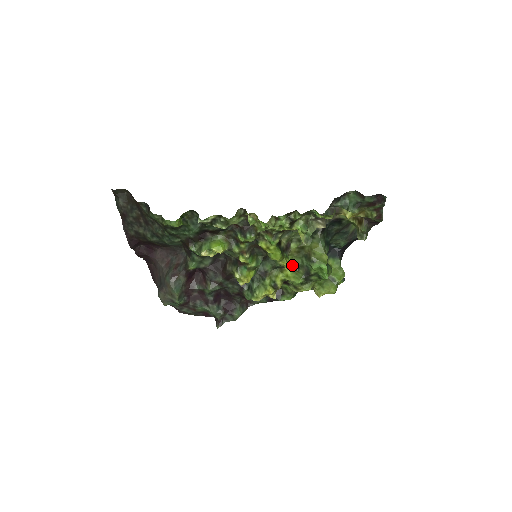
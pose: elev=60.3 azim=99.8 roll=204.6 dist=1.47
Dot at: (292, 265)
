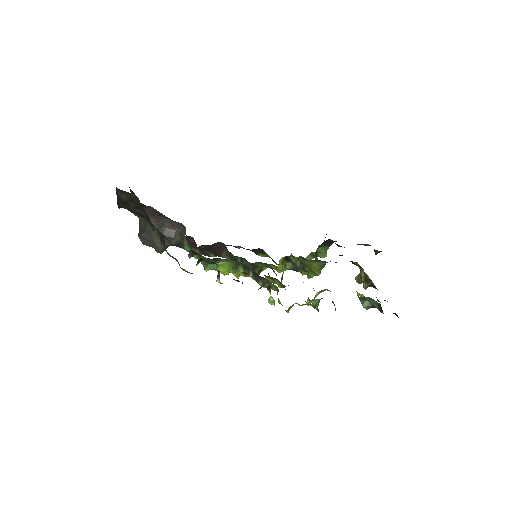
Dot at: (285, 258)
